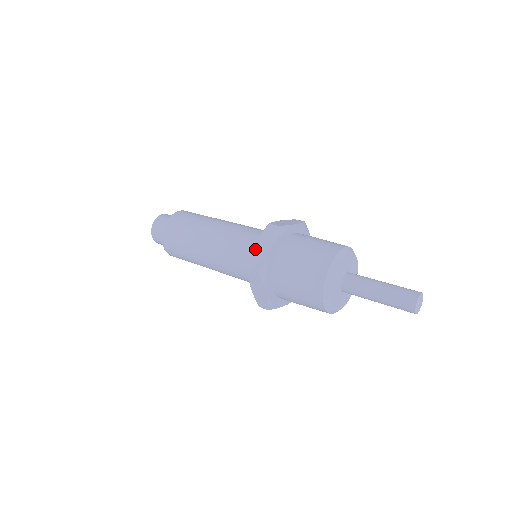
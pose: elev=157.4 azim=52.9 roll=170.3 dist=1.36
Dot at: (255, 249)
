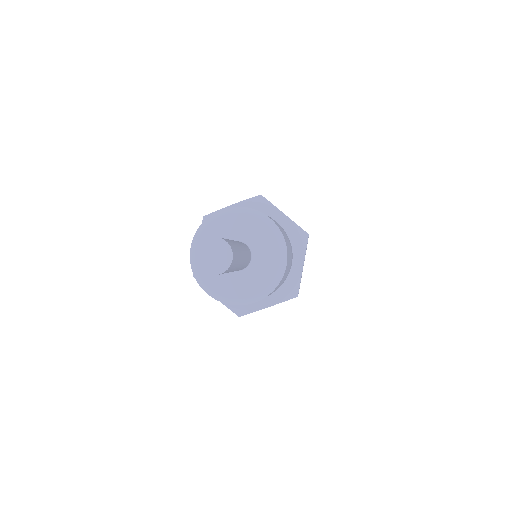
Dot at: occluded
